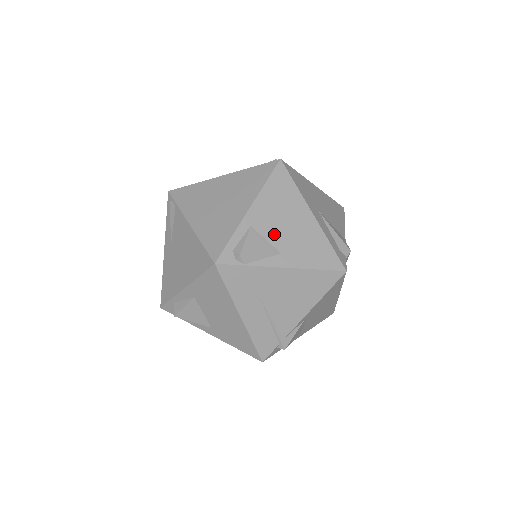
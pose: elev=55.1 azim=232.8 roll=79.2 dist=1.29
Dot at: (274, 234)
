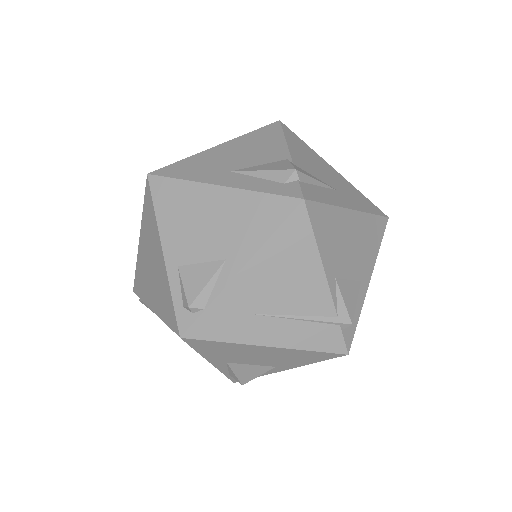
Dot at: (203, 249)
